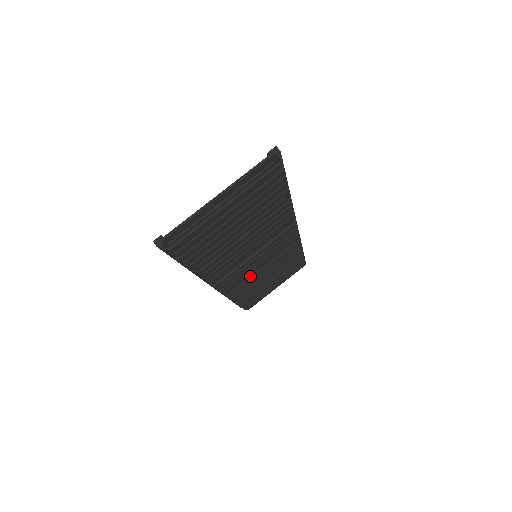
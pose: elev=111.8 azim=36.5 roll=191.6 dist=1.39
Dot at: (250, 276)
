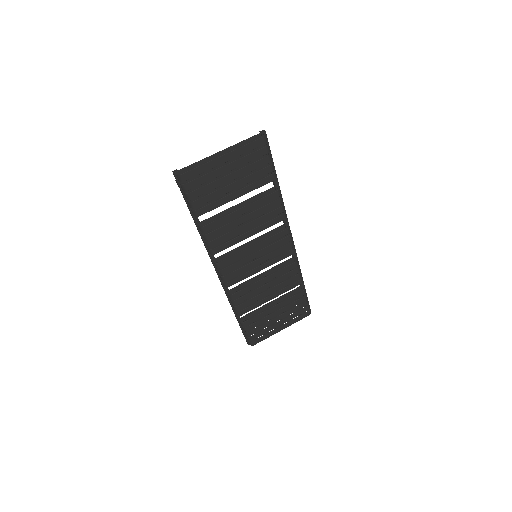
Dot at: occluded
